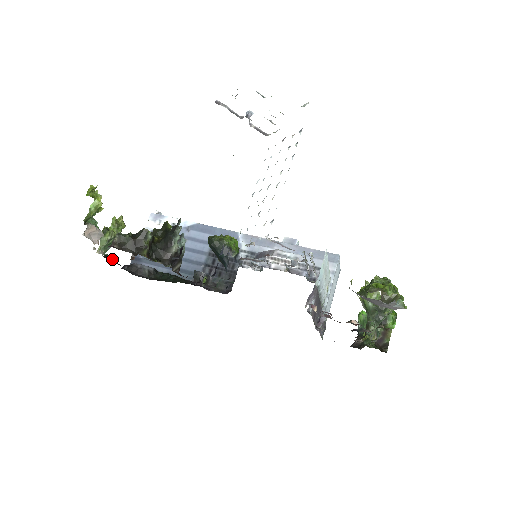
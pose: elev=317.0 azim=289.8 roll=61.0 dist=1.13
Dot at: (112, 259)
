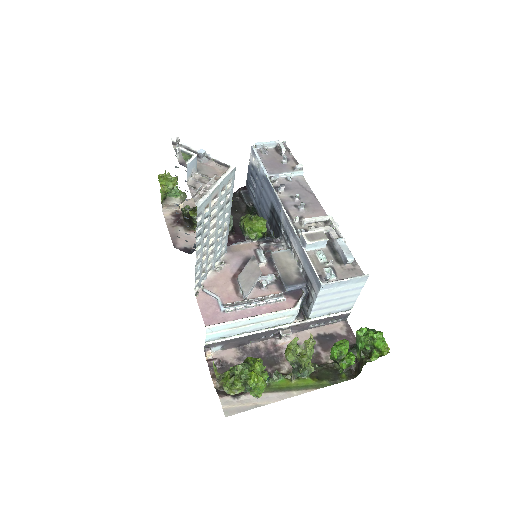
Dot at: occluded
